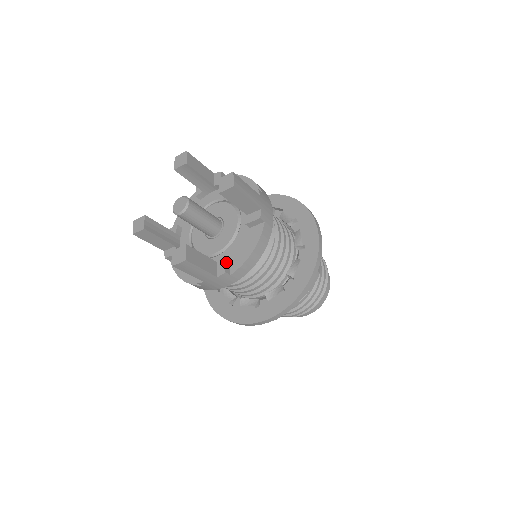
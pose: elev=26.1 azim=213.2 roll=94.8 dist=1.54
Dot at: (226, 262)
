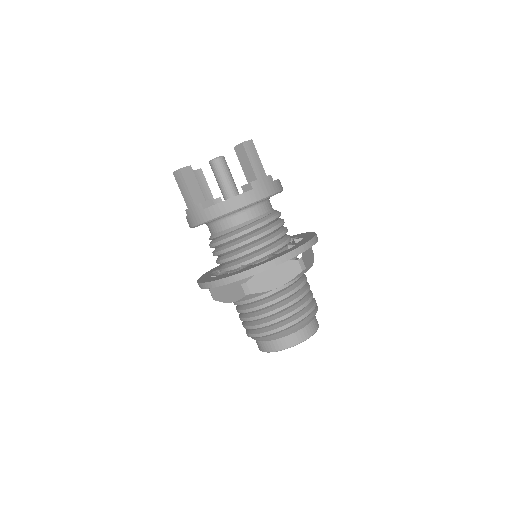
Dot at: occluded
